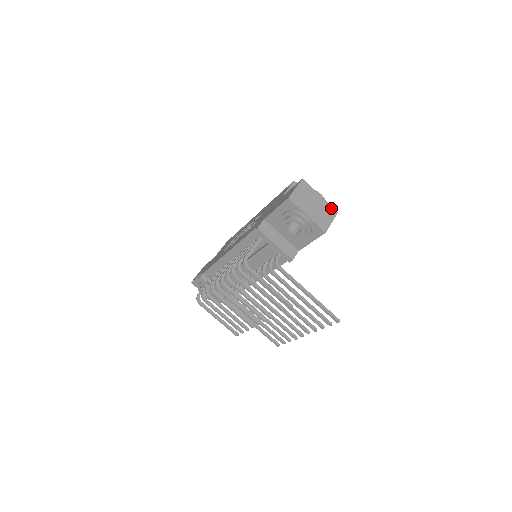
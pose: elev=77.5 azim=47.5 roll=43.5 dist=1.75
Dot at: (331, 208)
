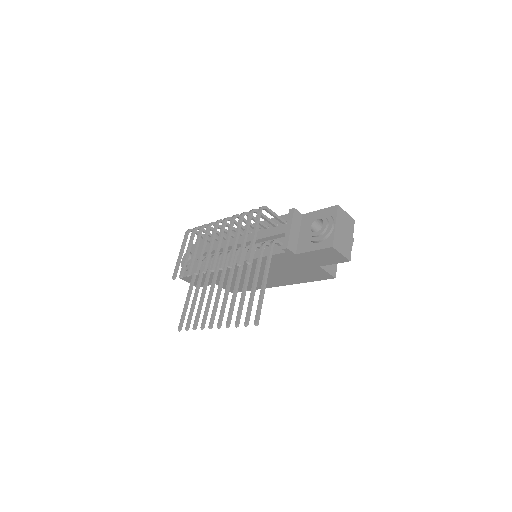
Dot at: (350, 253)
